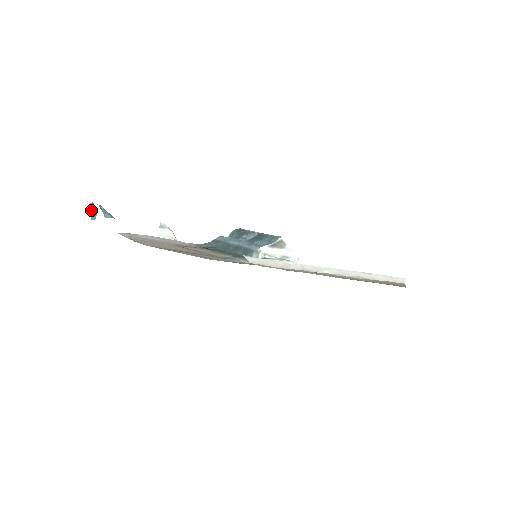
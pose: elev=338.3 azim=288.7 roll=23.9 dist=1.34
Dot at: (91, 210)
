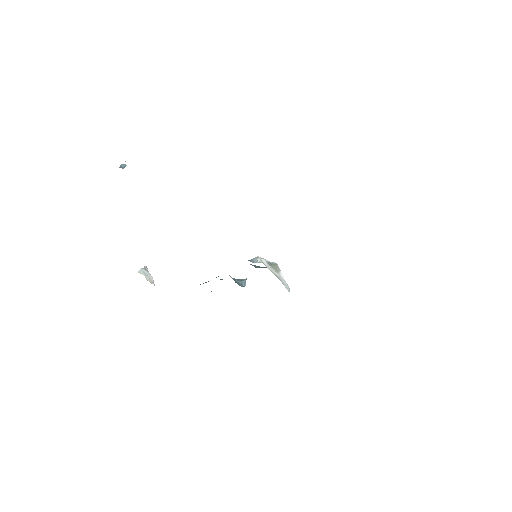
Dot at: (122, 164)
